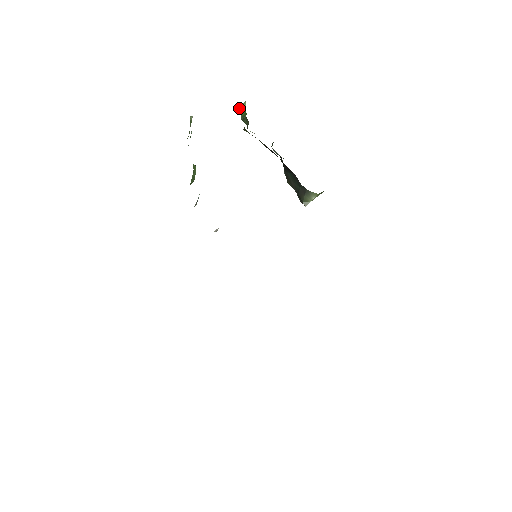
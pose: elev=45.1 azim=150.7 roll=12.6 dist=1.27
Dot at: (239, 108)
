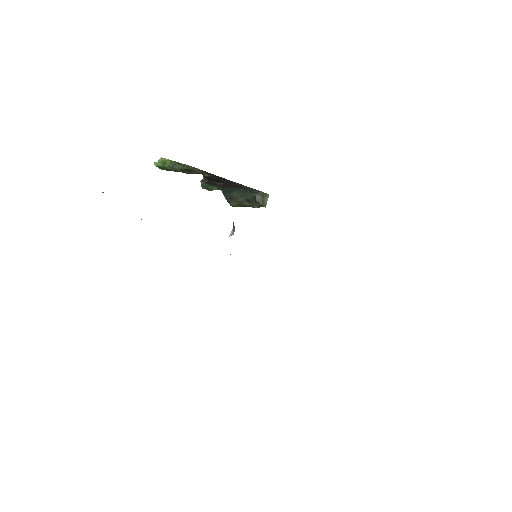
Dot at: (158, 164)
